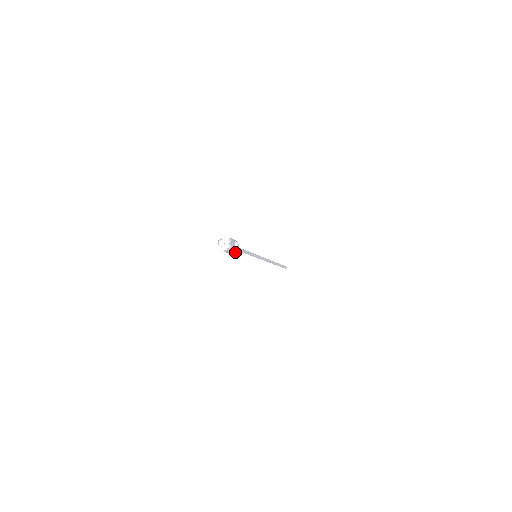
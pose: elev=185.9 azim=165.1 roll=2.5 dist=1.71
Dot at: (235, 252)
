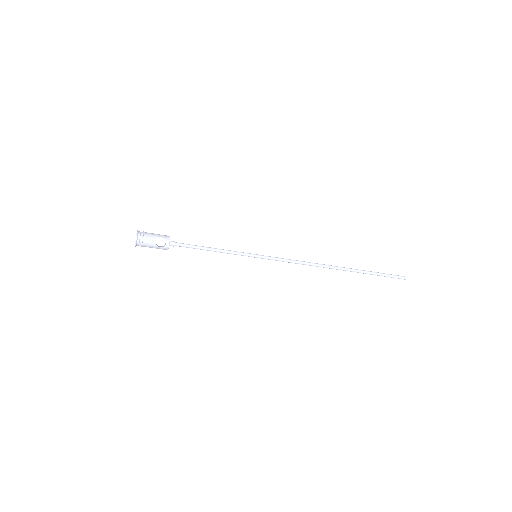
Dot at: (167, 248)
